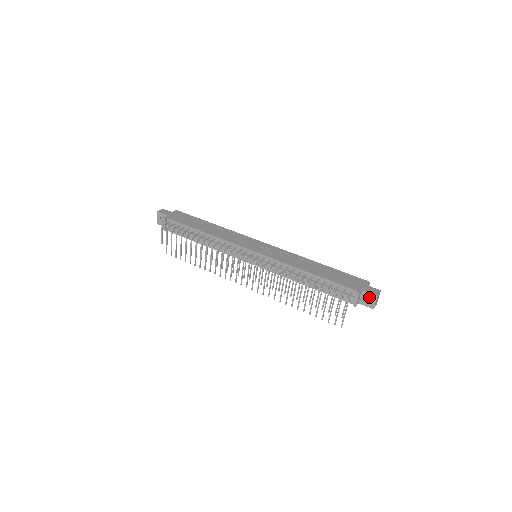
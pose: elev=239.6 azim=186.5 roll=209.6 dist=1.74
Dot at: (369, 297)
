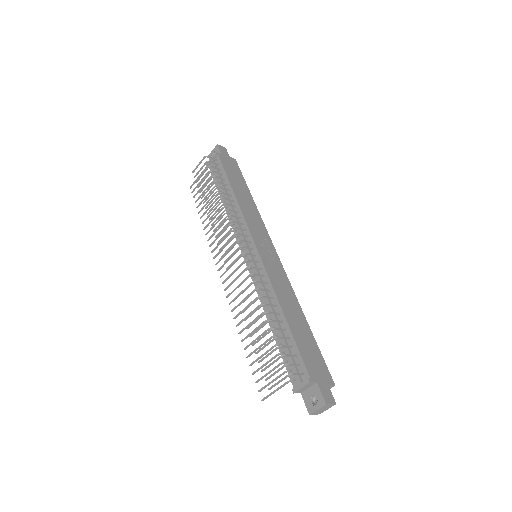
Dot at: occluded
